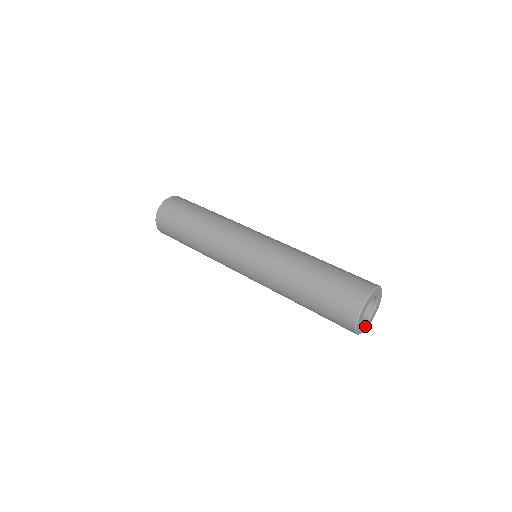
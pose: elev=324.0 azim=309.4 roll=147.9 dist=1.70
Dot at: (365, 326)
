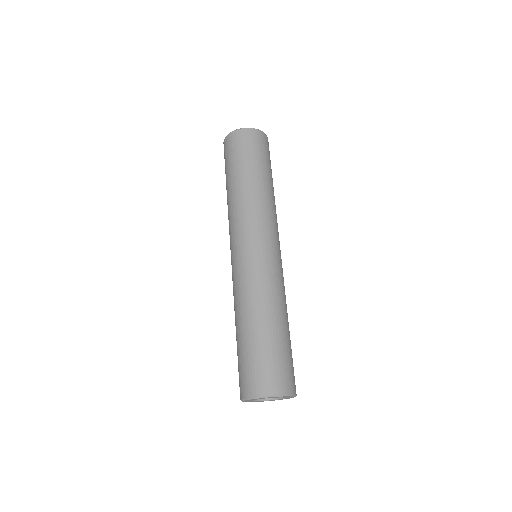
Dot at: (281, 399)
